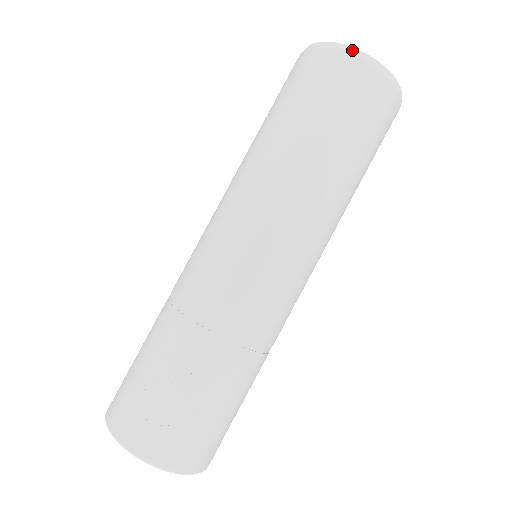
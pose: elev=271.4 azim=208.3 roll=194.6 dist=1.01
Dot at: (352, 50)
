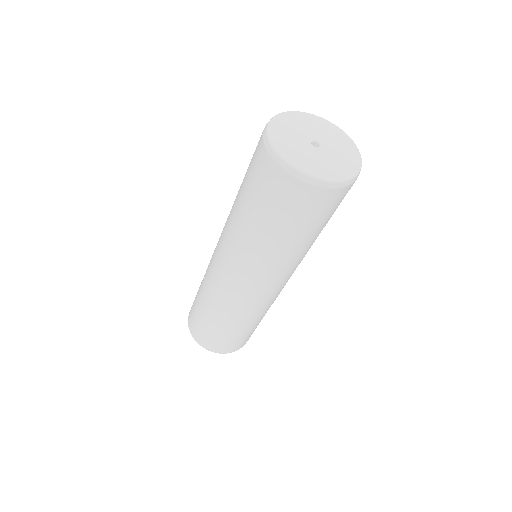
Dot at: (290, 169)
